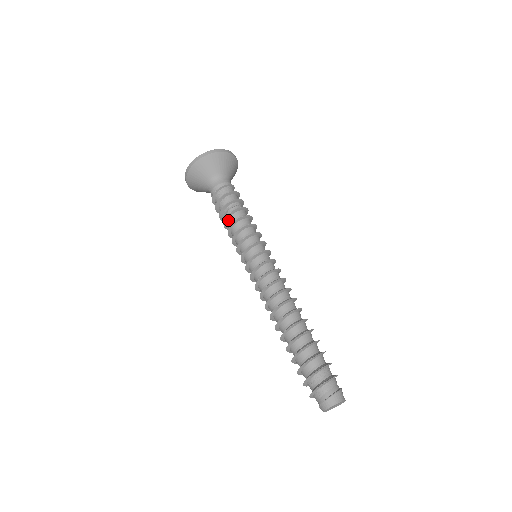
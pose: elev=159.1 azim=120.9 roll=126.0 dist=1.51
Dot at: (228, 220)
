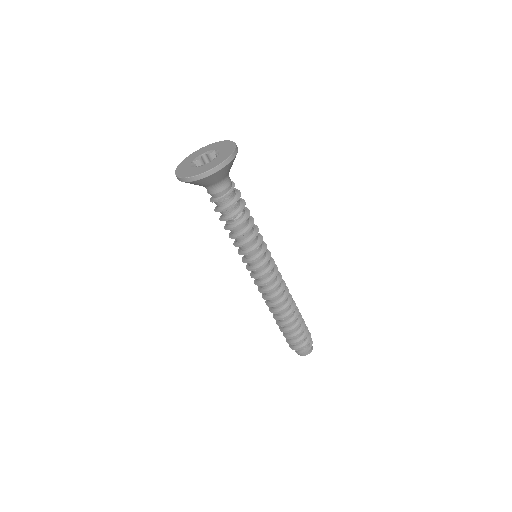
Dot at: (232, 229)
